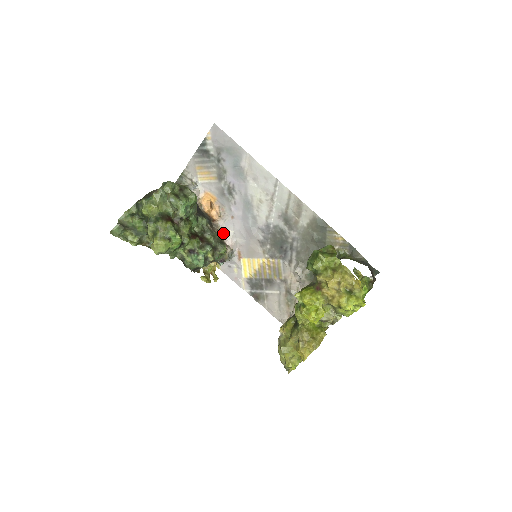
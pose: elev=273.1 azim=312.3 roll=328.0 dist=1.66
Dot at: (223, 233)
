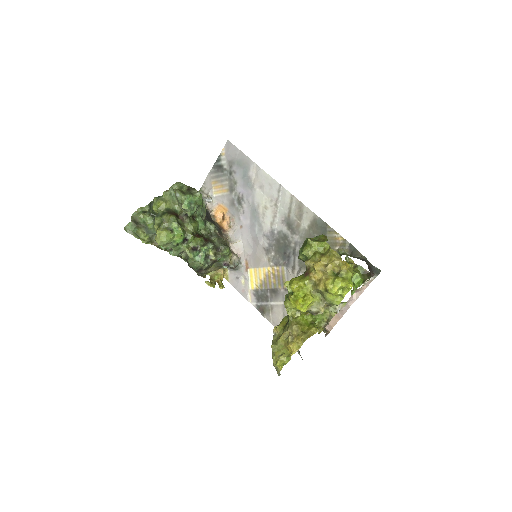
Dot at: (232, 242)
